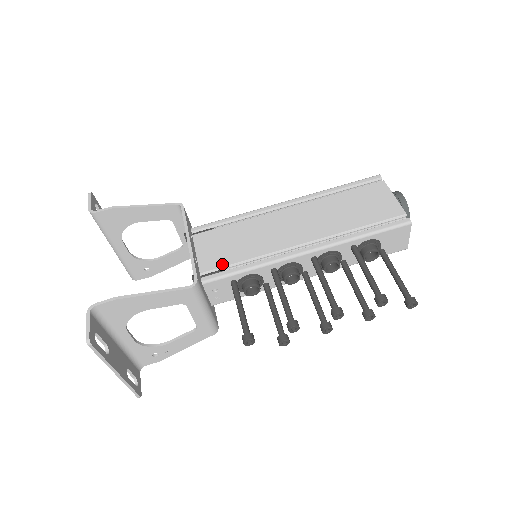
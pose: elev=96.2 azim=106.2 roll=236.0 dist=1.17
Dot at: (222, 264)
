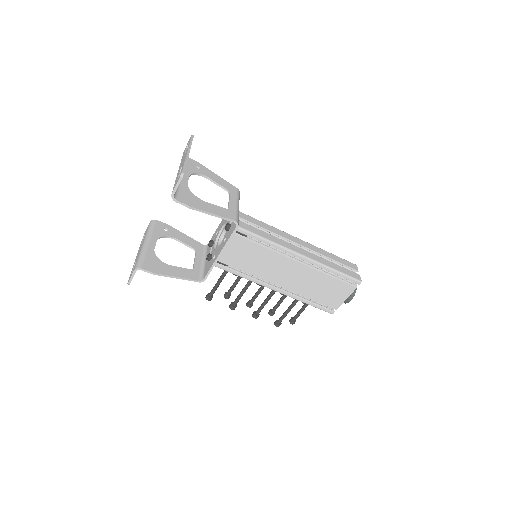
Dot at: (229, 264)
